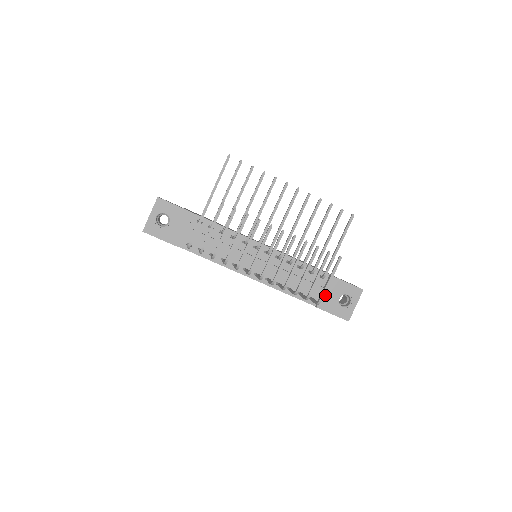
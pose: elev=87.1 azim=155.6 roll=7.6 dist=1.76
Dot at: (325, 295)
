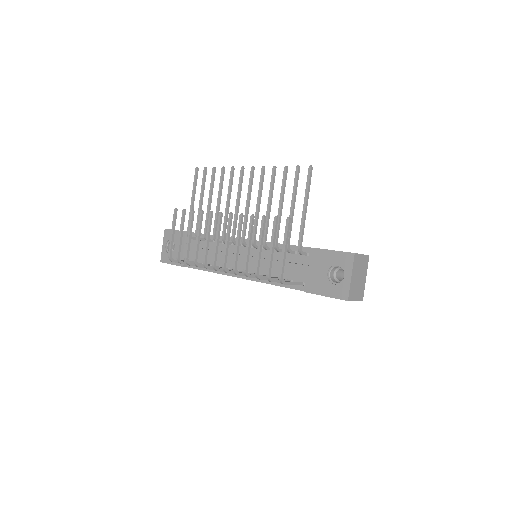
Dot at: (311, 274)
